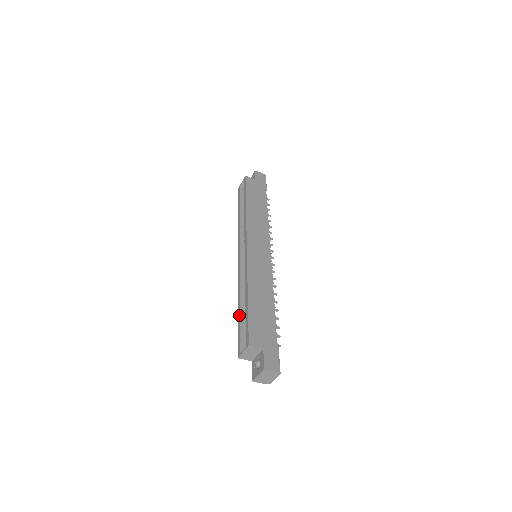
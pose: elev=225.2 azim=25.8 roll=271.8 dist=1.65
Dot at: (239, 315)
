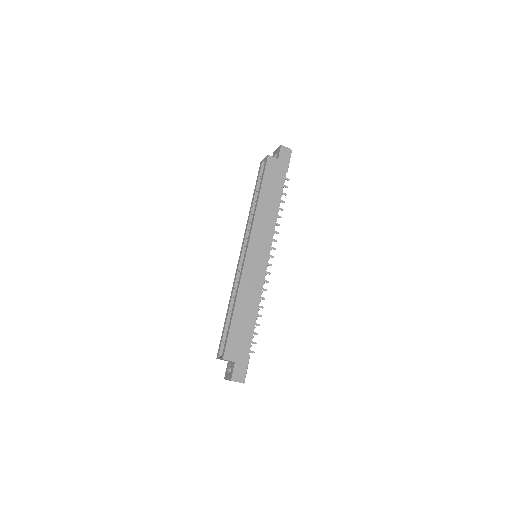
Dot at: (226, 319)
